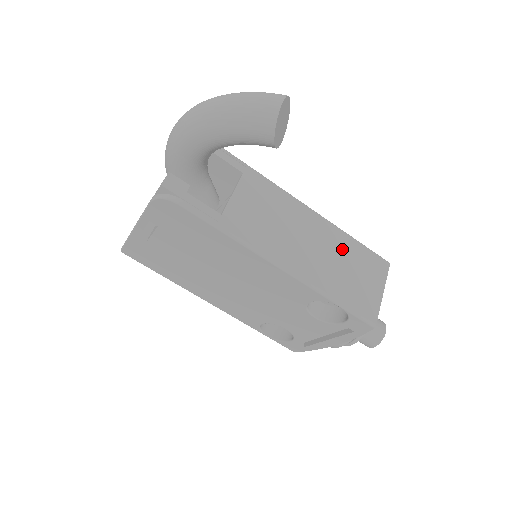
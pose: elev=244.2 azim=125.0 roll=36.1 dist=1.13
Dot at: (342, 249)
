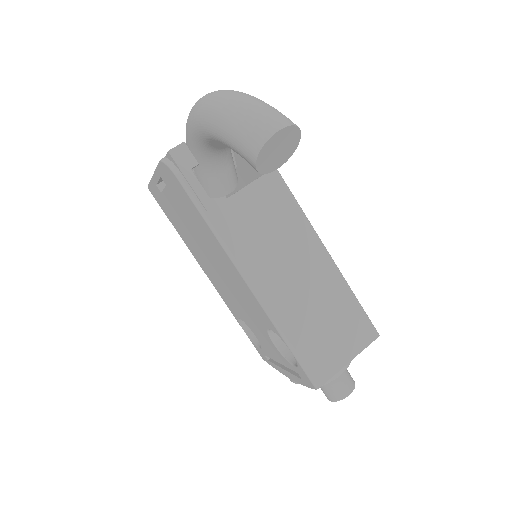
Dot at: (330, 297)
